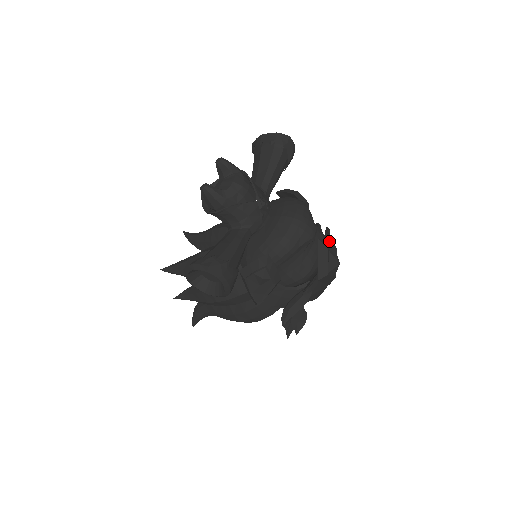
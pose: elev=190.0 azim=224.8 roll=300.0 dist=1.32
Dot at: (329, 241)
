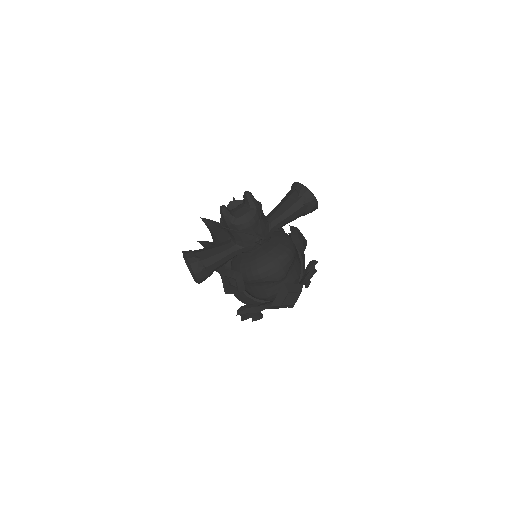
Dot at: (298, 285)
